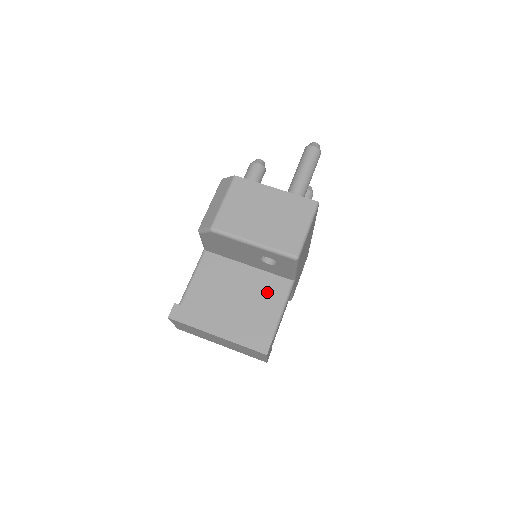
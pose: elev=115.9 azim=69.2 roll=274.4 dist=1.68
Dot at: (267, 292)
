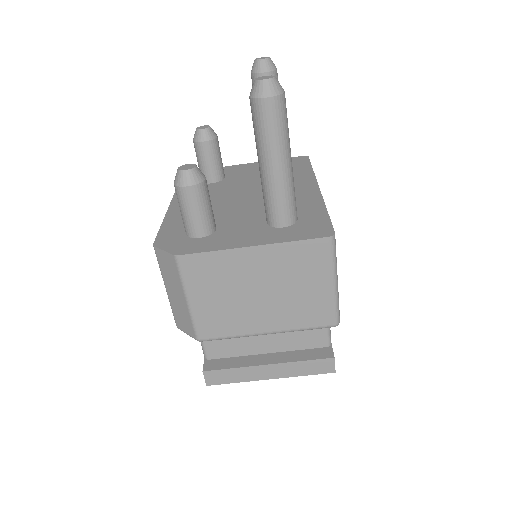
Dot at: occluded
